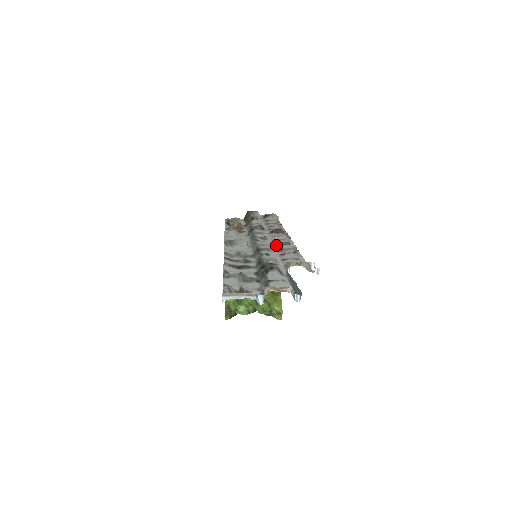
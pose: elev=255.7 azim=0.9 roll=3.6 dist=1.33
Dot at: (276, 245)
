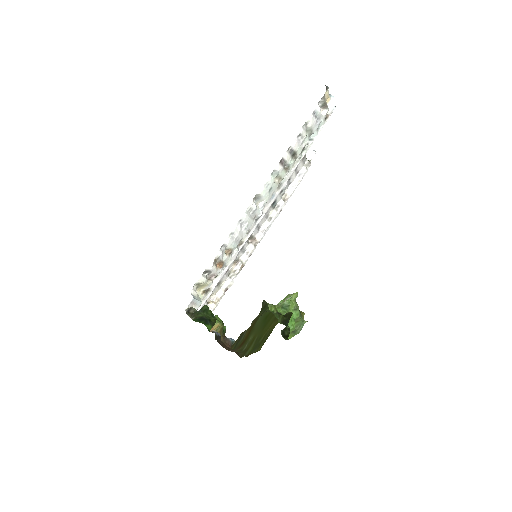
Dot at: (274, 201)
